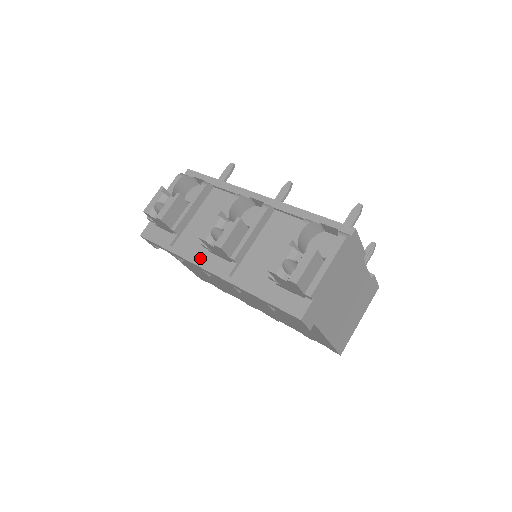
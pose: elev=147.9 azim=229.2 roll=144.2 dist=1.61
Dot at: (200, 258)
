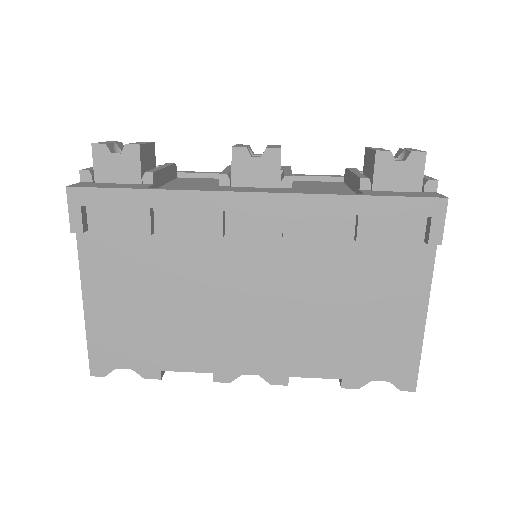
Dot at: (222, 188)
